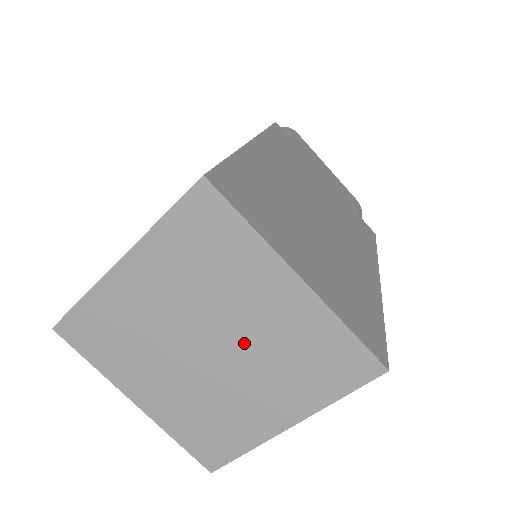
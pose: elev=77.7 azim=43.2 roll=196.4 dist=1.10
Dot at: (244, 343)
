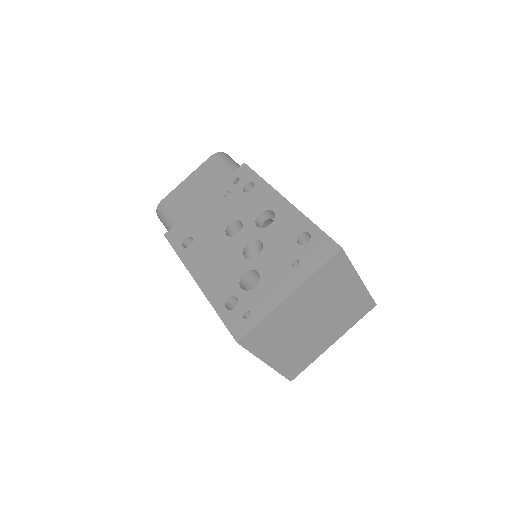
Dot at: (330, 314)
